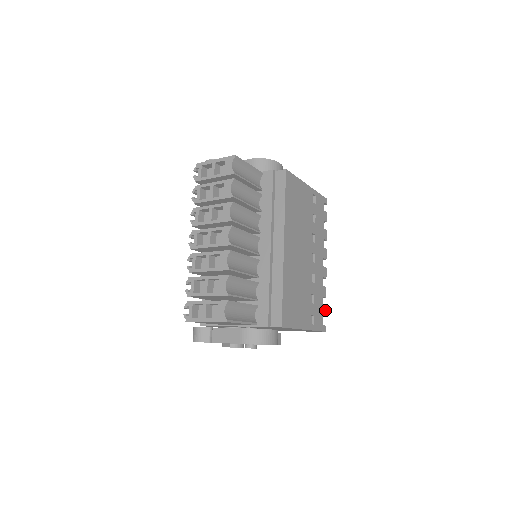
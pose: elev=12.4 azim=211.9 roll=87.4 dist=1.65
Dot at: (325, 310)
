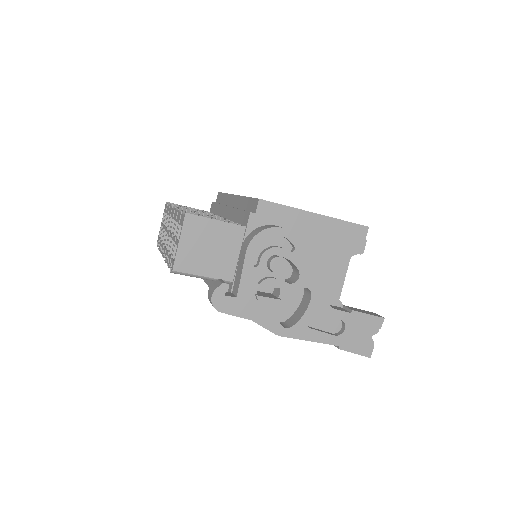
Dot at: occluded
